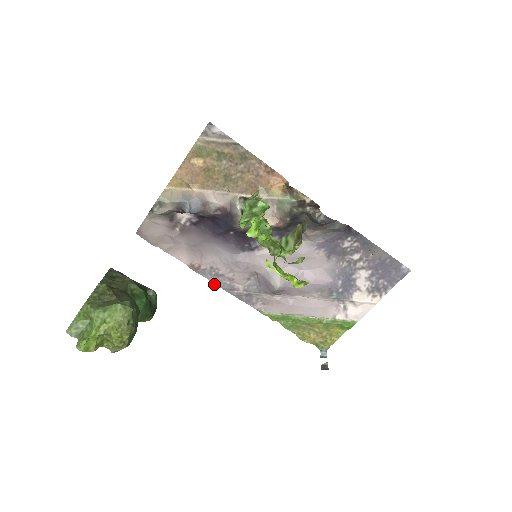
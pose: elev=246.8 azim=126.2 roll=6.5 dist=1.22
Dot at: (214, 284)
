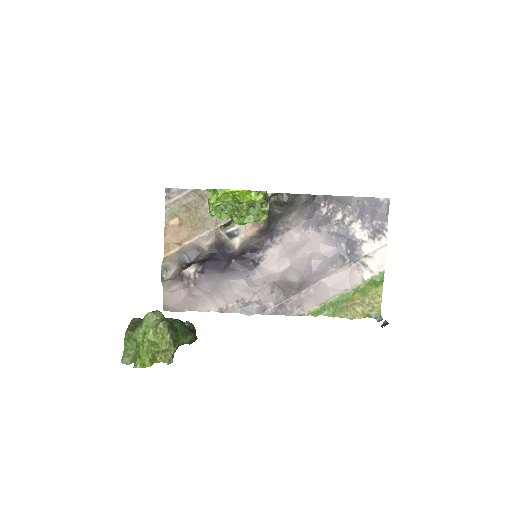
Dot at: (248, 314)
